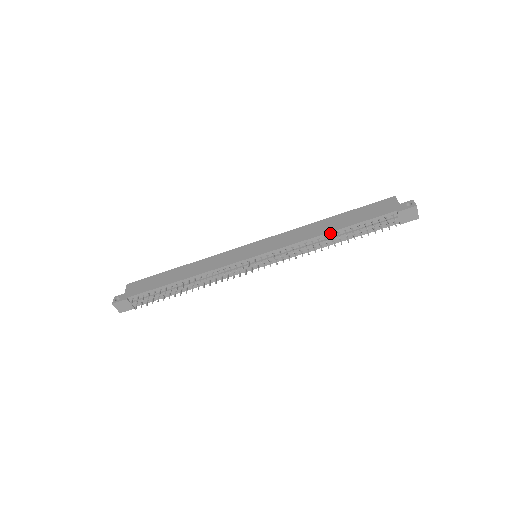
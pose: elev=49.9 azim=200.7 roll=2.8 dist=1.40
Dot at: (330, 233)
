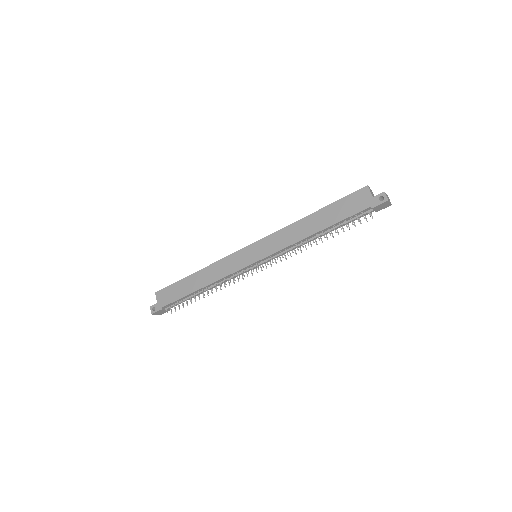
Dot at: (316, 234)
